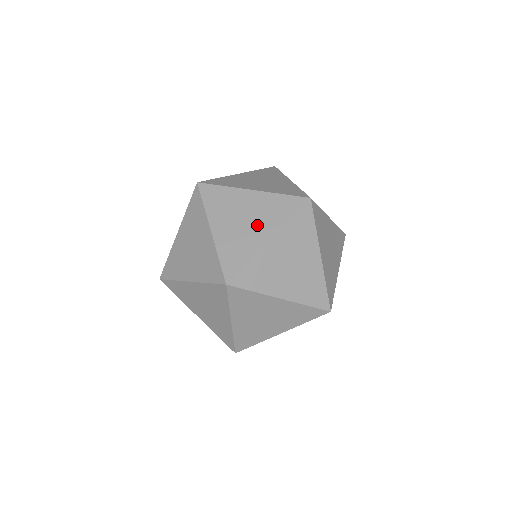
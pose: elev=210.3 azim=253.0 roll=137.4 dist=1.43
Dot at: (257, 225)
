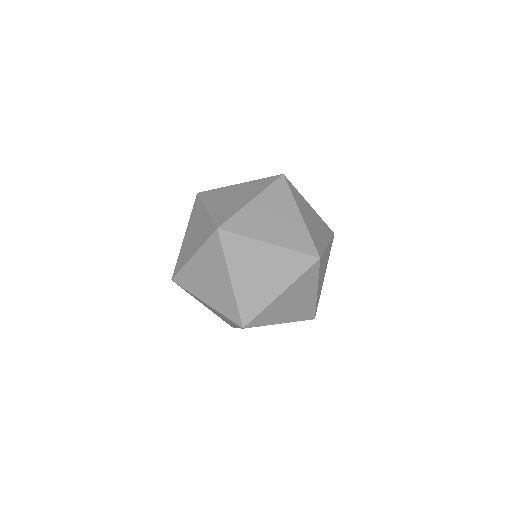
Dot at: (272, 279)
